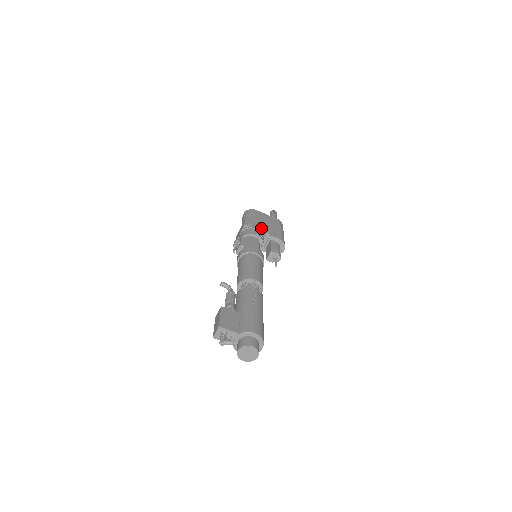
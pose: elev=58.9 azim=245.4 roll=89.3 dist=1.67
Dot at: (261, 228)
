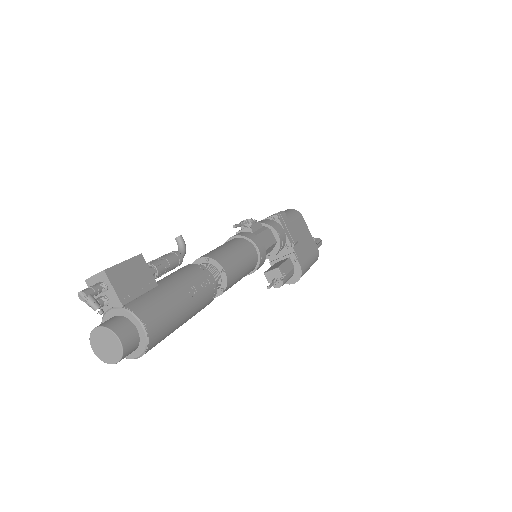
Dot at: (291, 235)
